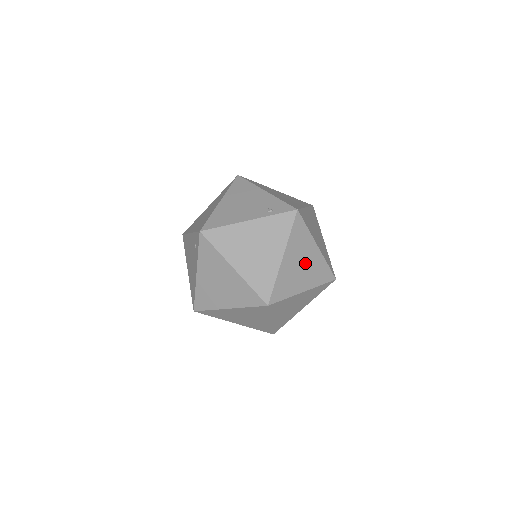
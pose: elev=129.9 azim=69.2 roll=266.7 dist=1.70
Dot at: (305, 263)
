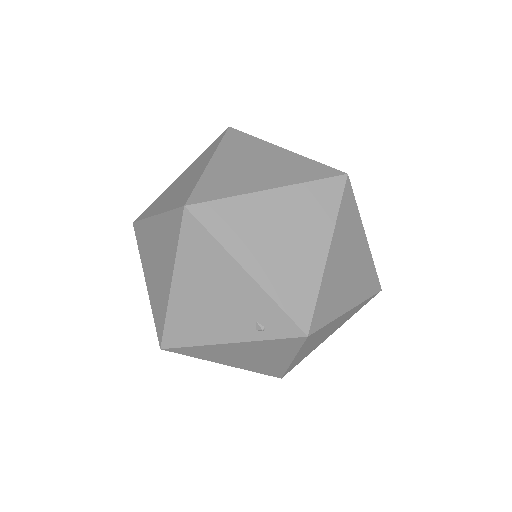
Dot at: (329, 331)
